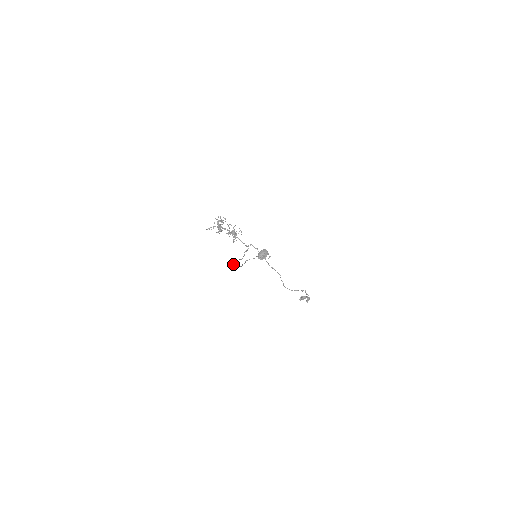
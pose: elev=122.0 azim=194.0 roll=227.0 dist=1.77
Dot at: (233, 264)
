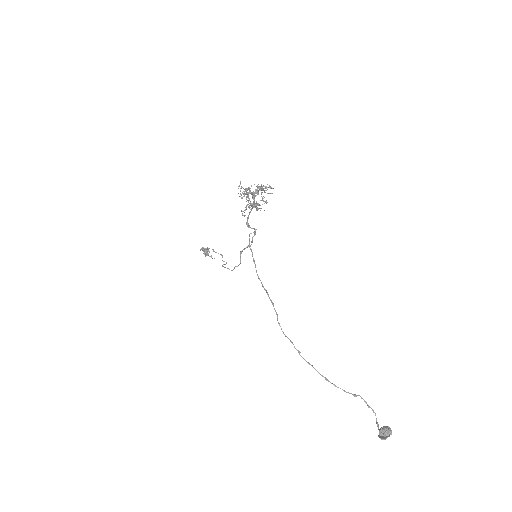
Dot at: occluded
